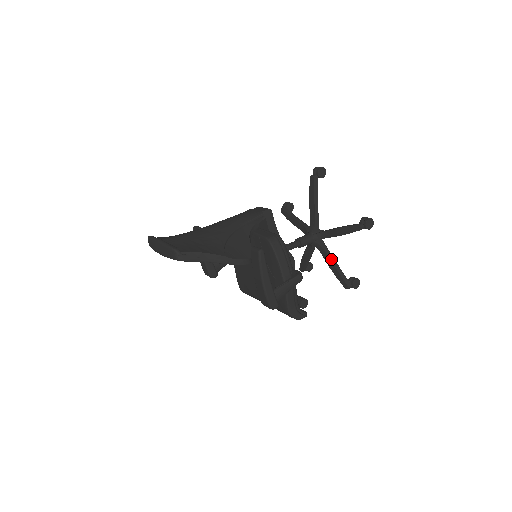
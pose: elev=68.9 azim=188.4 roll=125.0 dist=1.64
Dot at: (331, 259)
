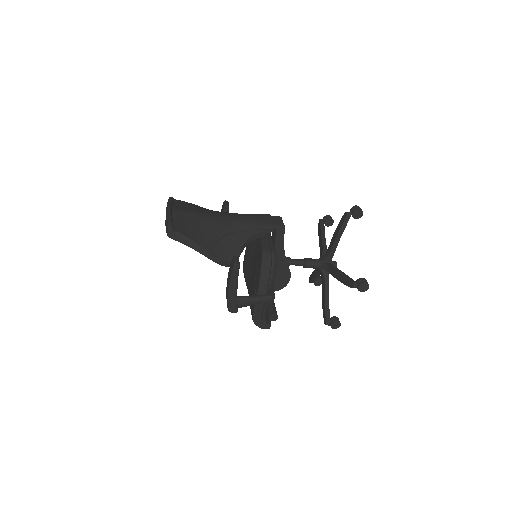
Dot at: (326, 292)
